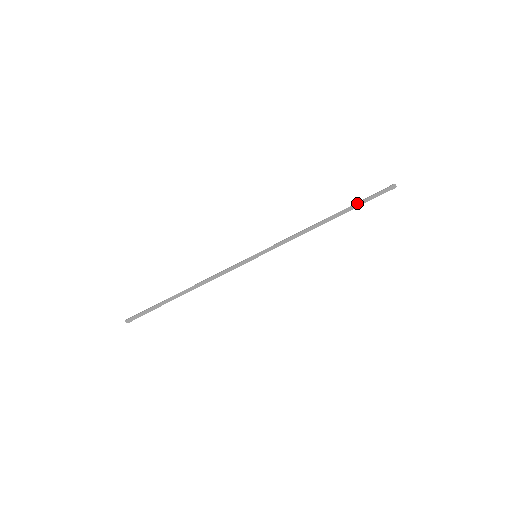
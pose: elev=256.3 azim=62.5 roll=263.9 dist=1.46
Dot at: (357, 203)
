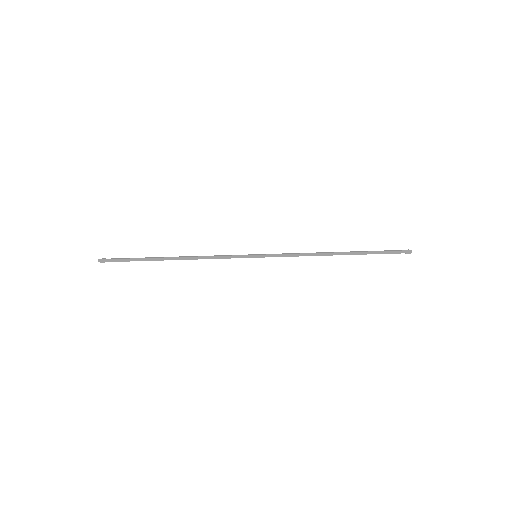
Dot at: (369, 251)
